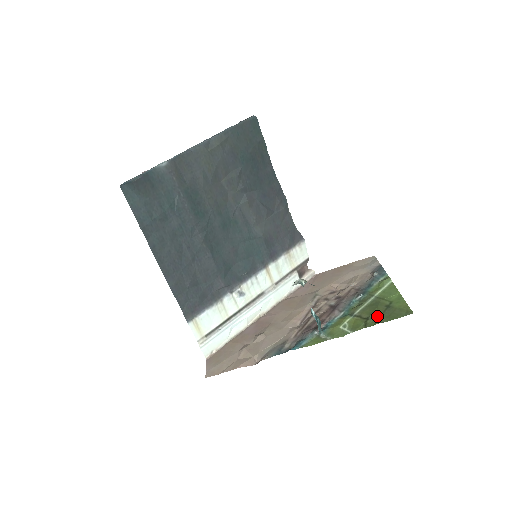
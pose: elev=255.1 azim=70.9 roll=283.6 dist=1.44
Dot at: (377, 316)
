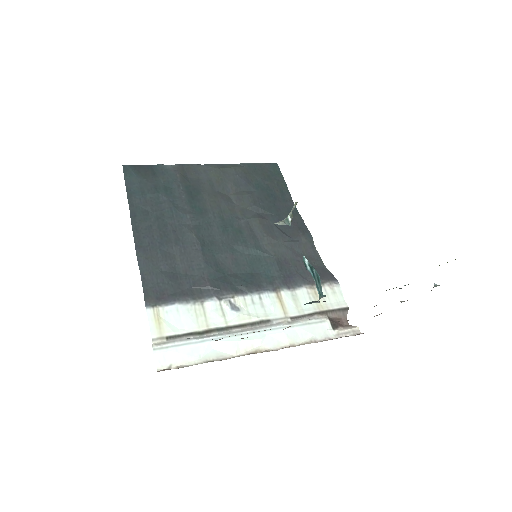
Dot at: occluded
